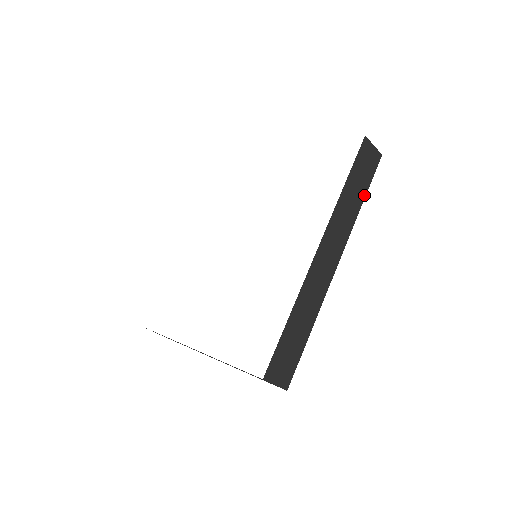
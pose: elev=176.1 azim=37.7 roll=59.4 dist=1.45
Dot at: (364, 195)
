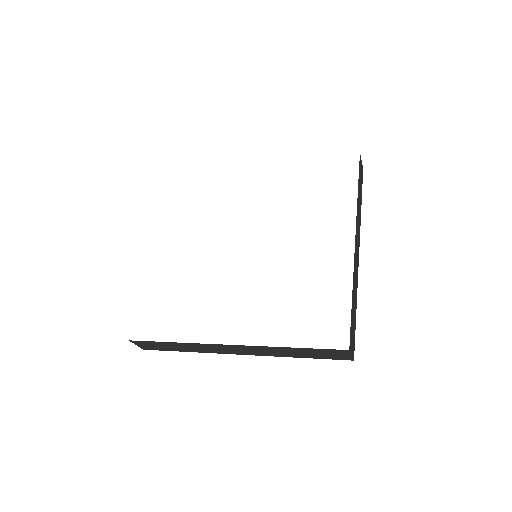
Dot at: (361, 199)
